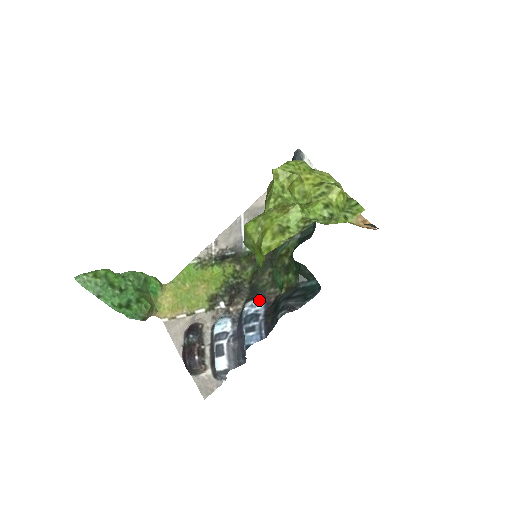
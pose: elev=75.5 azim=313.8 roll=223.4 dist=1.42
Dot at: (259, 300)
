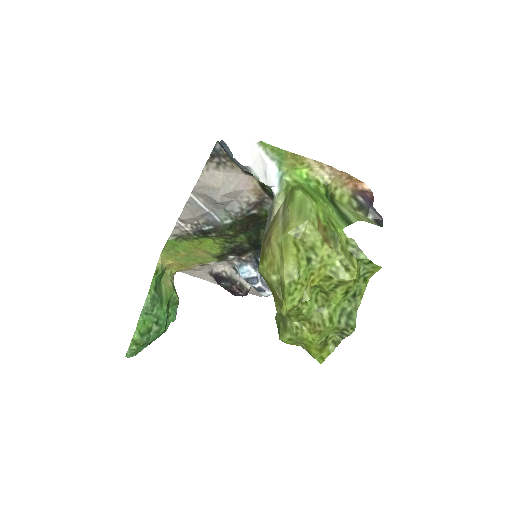
Dot at: occluded
